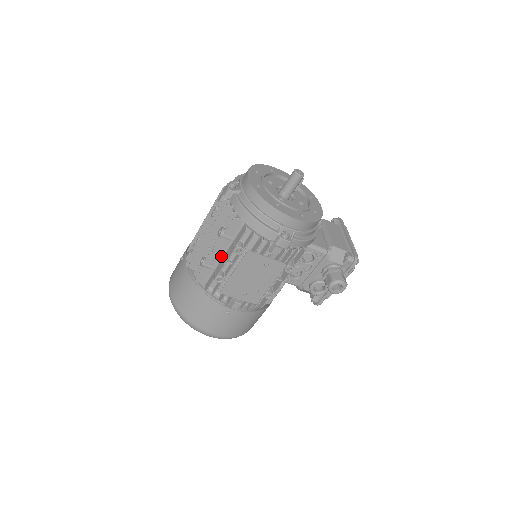
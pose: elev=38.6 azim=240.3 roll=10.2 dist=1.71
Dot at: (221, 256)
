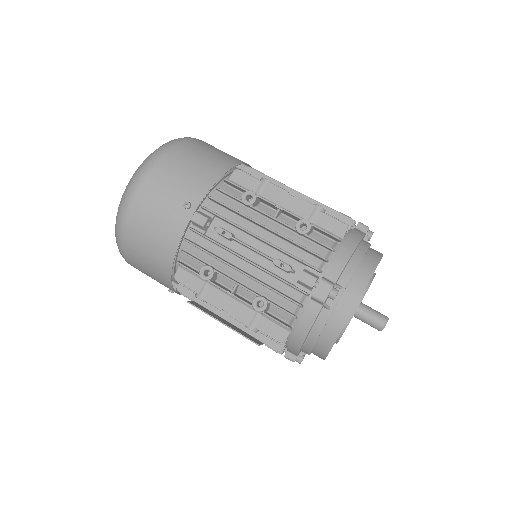
Dot at: occluded
